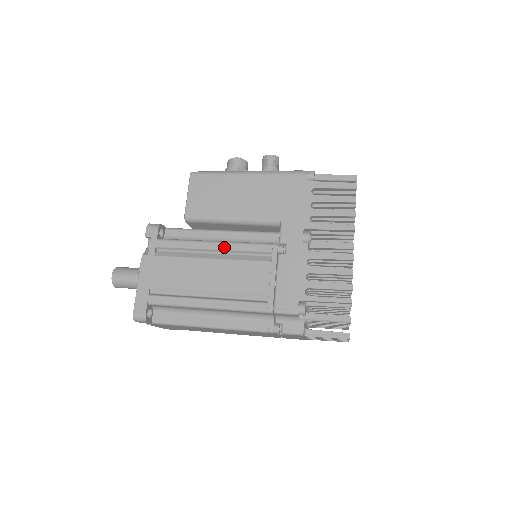
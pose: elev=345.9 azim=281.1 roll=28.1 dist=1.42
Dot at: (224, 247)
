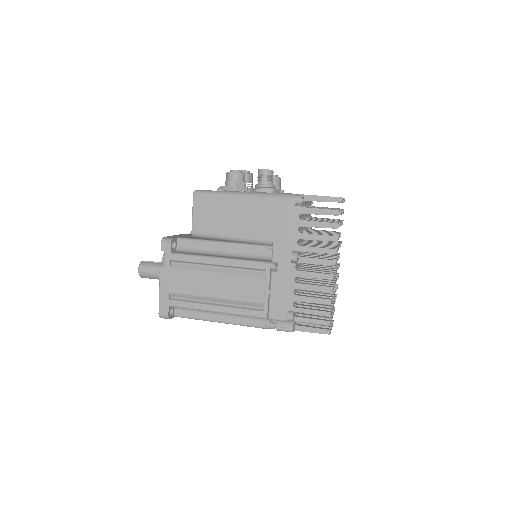
Dot at: (226, 263)
